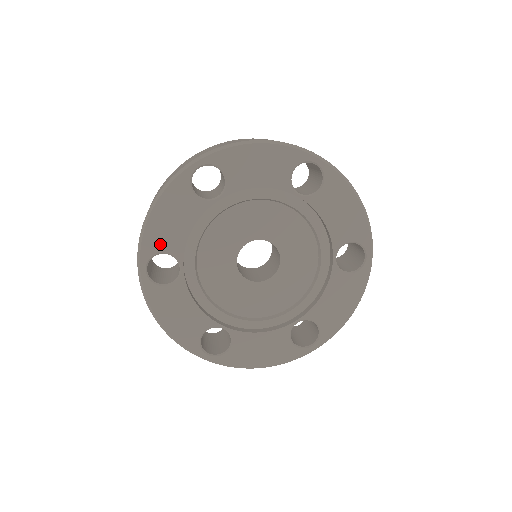
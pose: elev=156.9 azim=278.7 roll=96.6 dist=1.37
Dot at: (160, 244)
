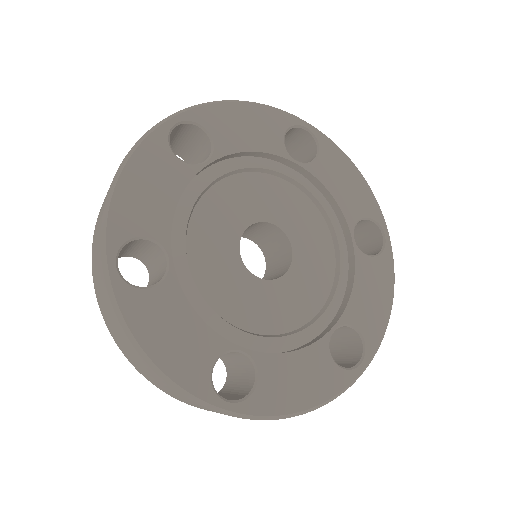
Dot at: (135, 224)
